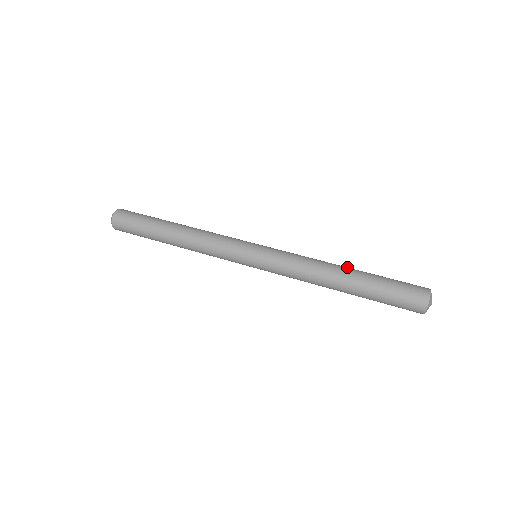
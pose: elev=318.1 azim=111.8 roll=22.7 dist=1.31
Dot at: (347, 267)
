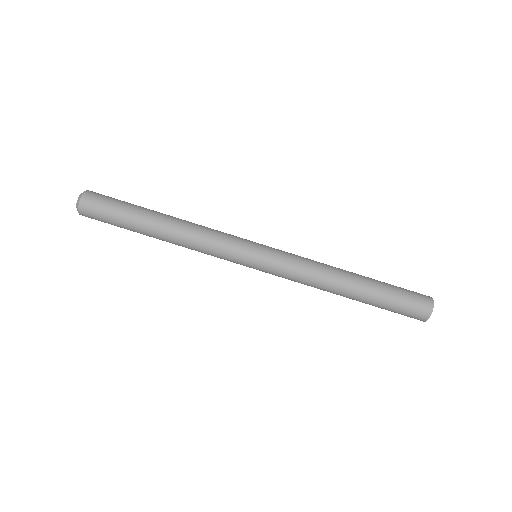
Dot at: (354, 274)
